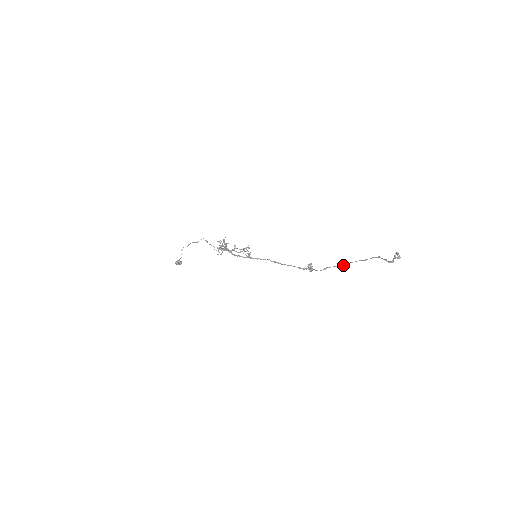
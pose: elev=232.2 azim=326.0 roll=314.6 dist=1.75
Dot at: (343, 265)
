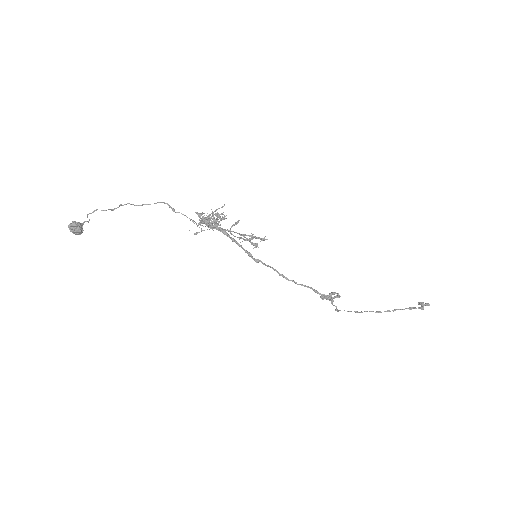
Dot at: occluded
